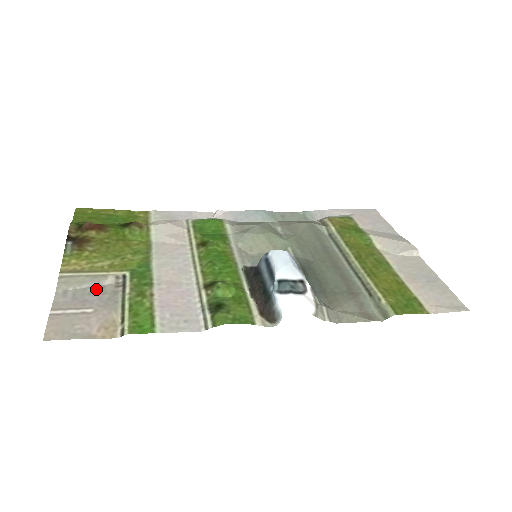
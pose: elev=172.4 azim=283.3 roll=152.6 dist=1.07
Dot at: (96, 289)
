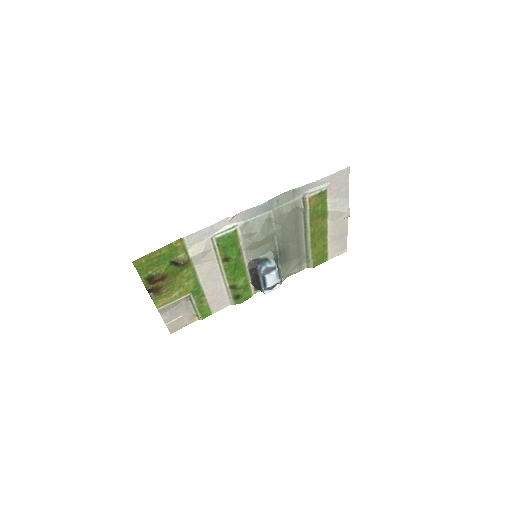
Dot at: (178, 306)
